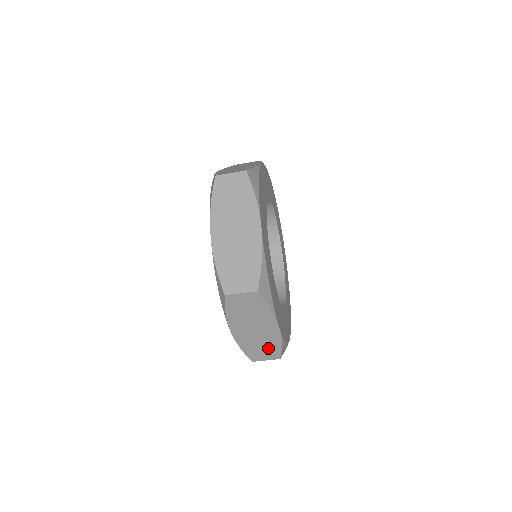
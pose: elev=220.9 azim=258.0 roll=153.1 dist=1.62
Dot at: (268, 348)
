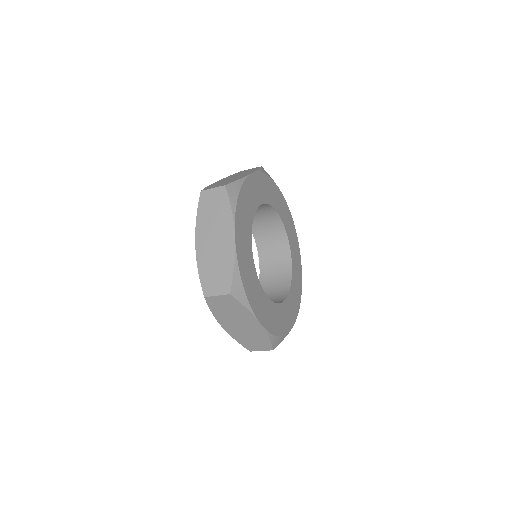
Dot at: occluded
